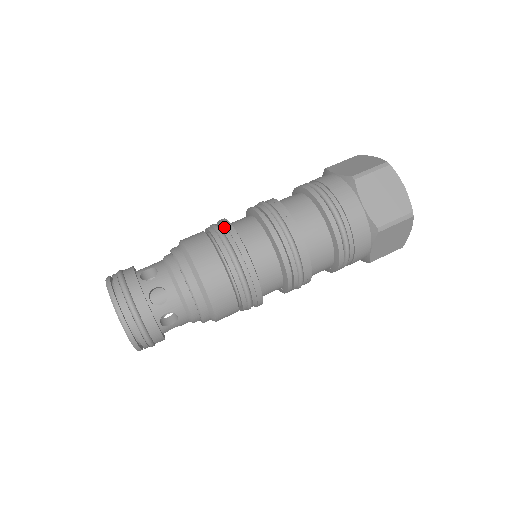
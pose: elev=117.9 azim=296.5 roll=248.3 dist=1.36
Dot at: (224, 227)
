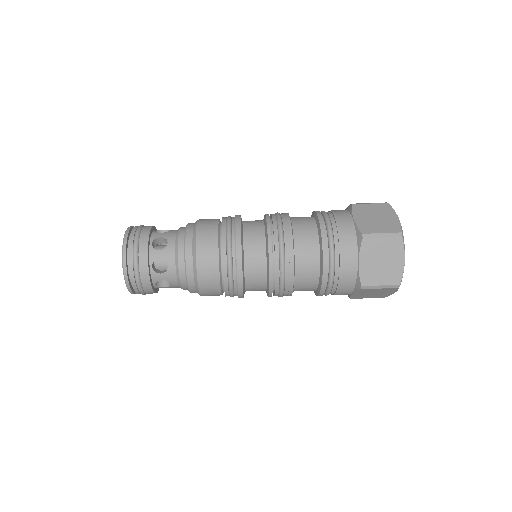
Dot at: (235, 230)
